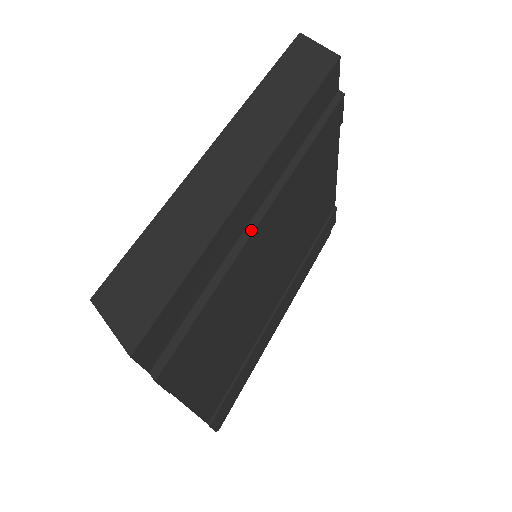
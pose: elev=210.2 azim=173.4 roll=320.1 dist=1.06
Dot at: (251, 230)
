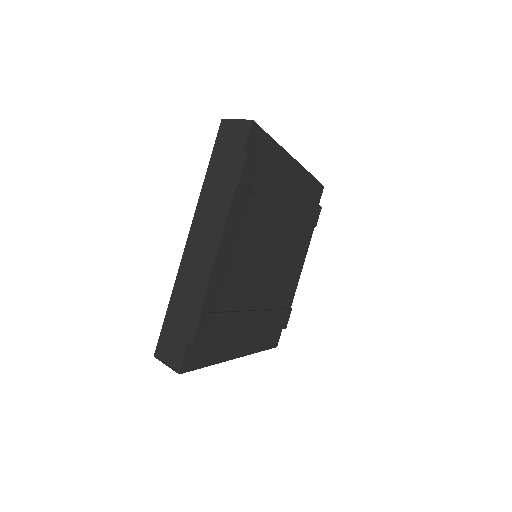
Dot at: (287, 182)
